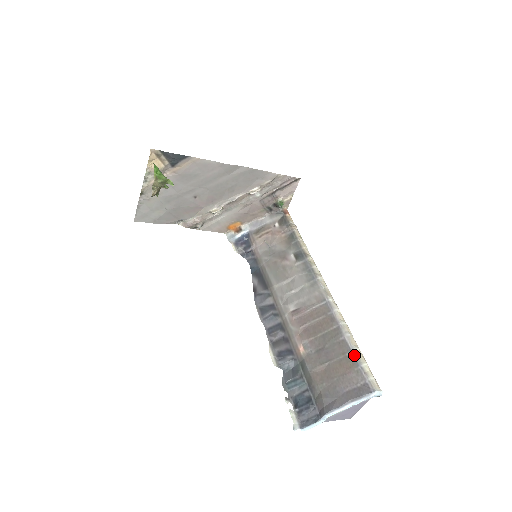
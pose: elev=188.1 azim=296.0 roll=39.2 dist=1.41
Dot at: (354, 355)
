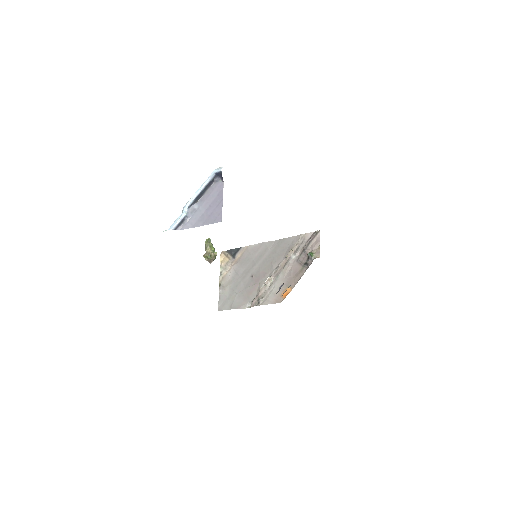
Dot at: occluded
